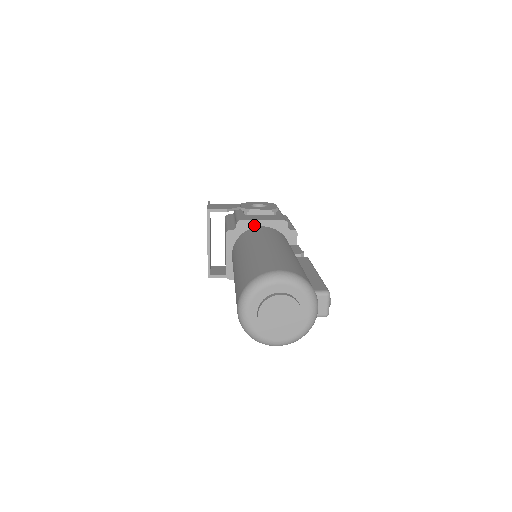
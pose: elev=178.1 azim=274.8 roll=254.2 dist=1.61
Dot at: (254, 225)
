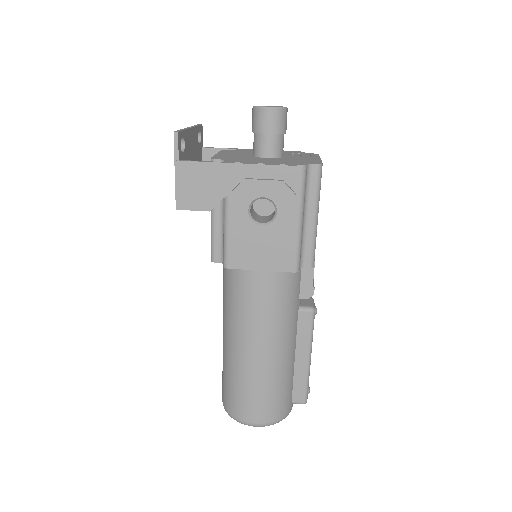
Dot at: (249, 267)
